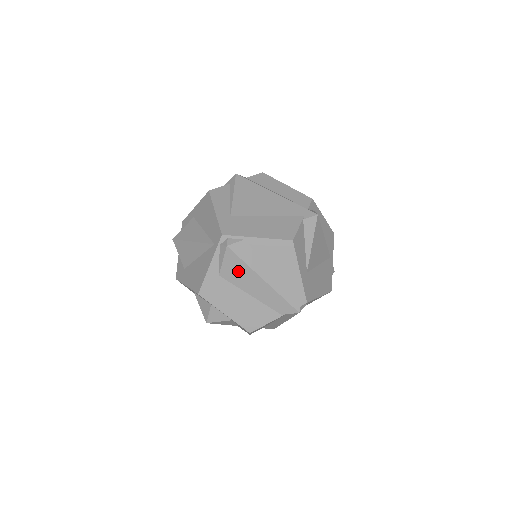
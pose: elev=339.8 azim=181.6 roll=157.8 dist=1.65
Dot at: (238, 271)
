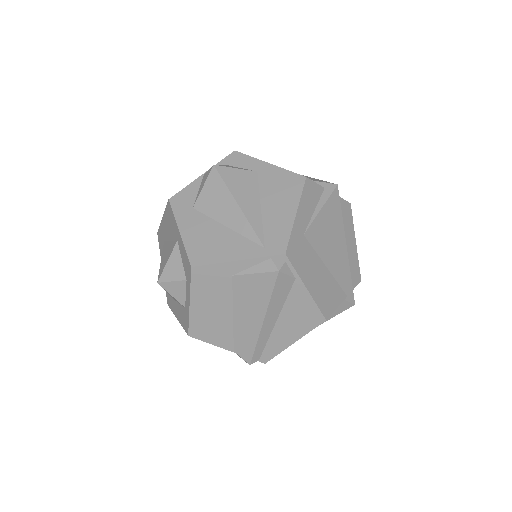
Dot at: (254, 293)
